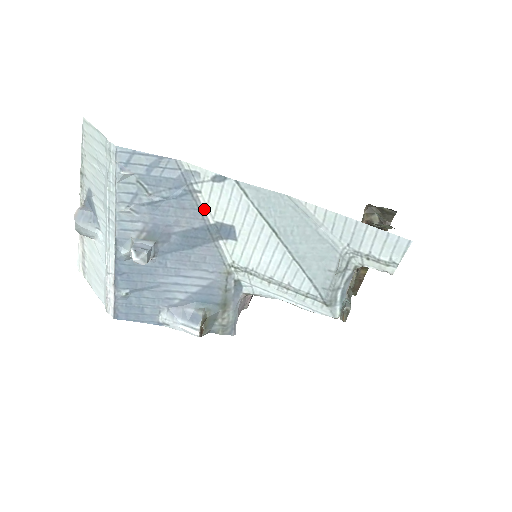
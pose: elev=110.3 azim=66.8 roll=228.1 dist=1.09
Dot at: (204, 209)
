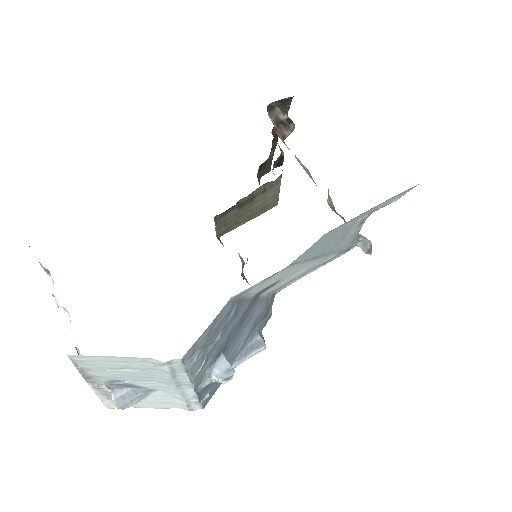
Dot at: (249, 296)
